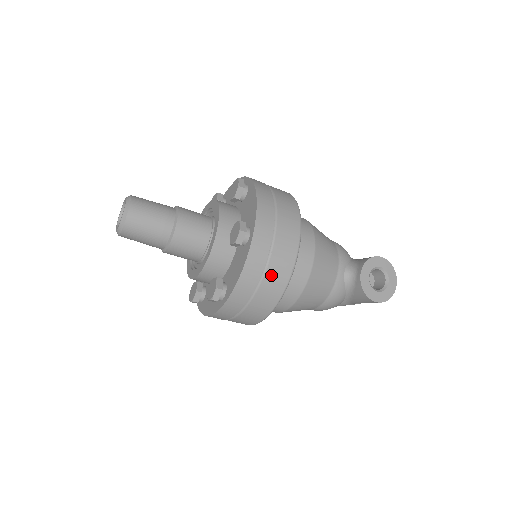
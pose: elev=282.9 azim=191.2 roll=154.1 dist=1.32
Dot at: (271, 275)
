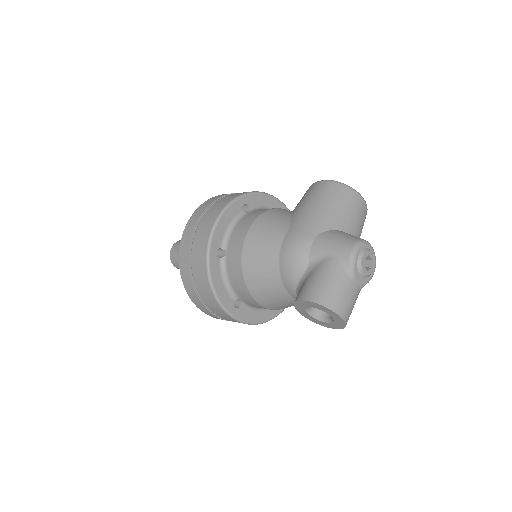
Dot at: occluded
